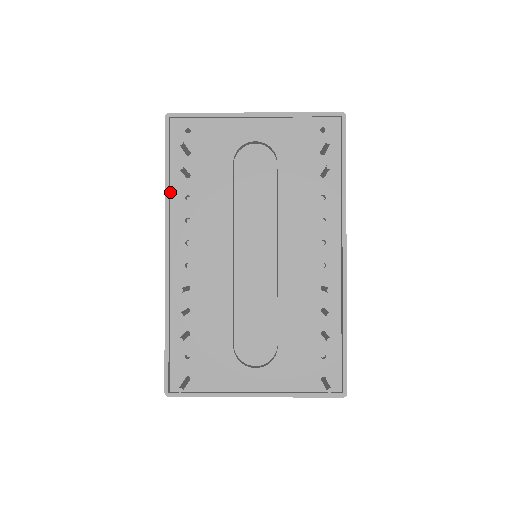
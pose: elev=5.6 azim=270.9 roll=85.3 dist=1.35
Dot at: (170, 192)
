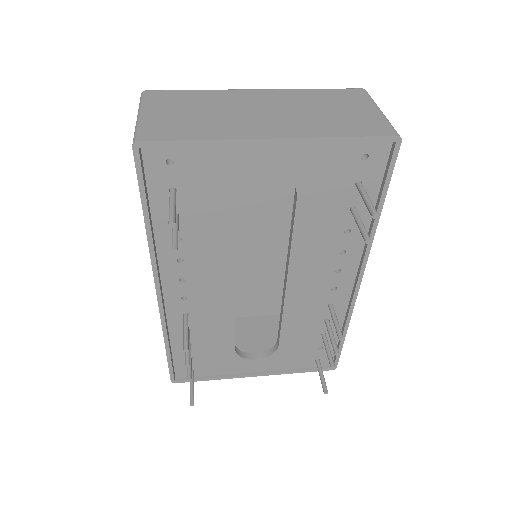
Dot at: (153, 234)
